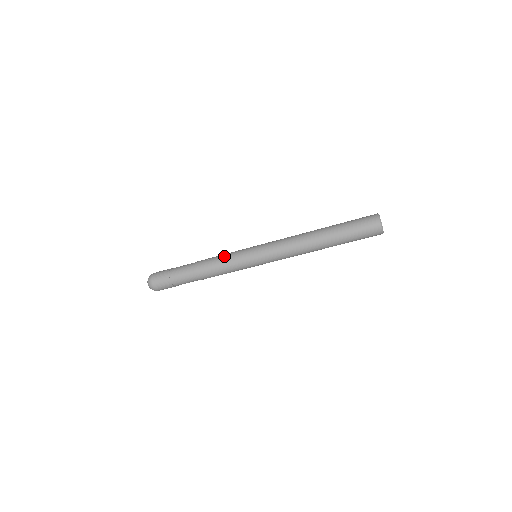
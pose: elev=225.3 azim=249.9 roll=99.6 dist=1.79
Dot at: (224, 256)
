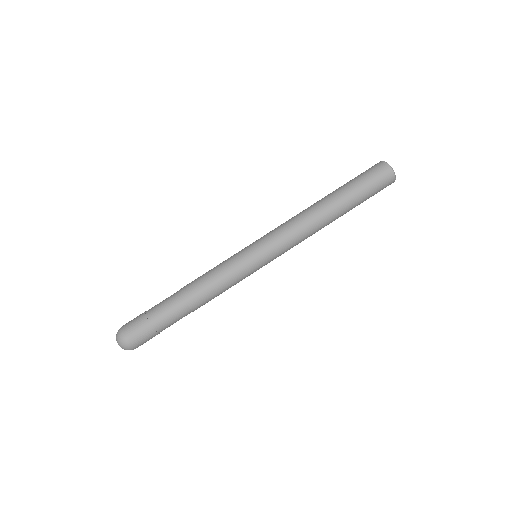
Dot at: occluded
